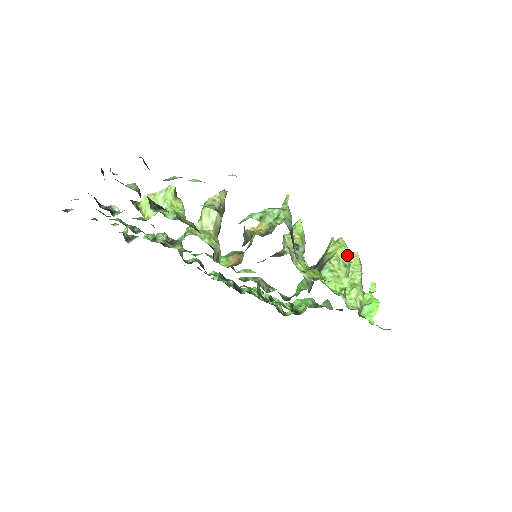
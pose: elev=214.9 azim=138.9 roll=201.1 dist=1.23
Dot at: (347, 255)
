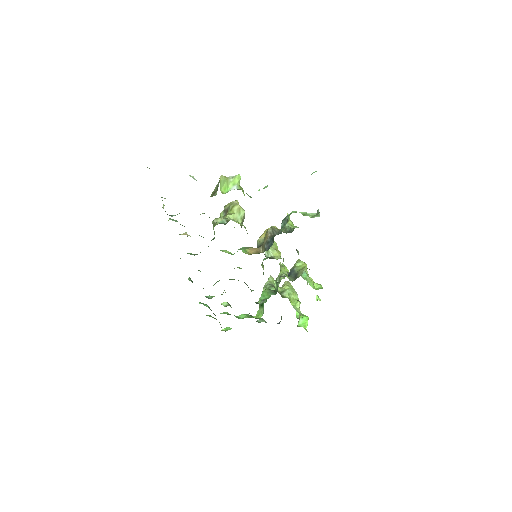
Dot at: occluded
